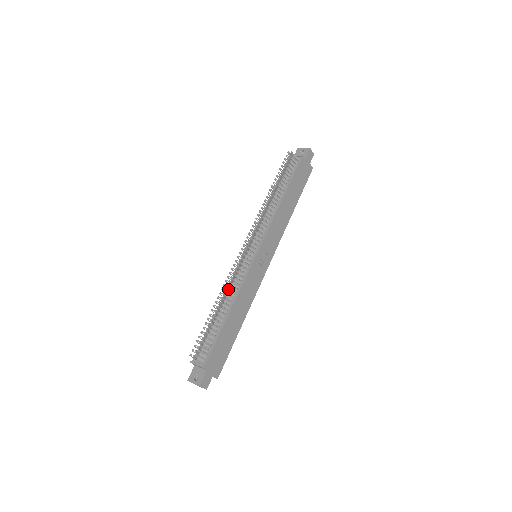
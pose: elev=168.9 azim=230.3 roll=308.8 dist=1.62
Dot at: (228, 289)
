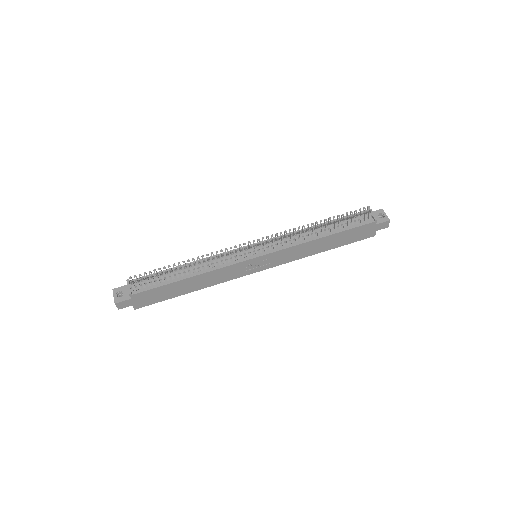
Dot at: (208, 259)
